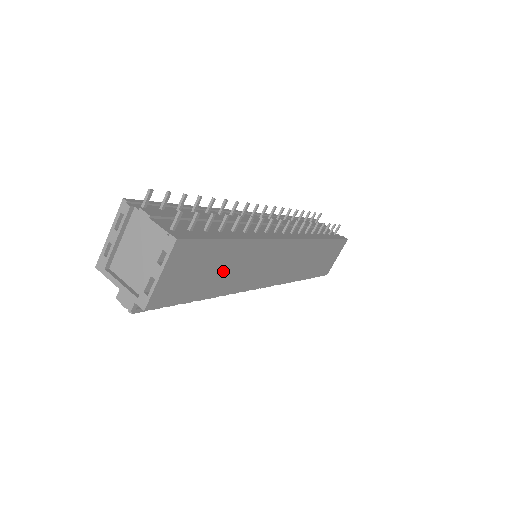
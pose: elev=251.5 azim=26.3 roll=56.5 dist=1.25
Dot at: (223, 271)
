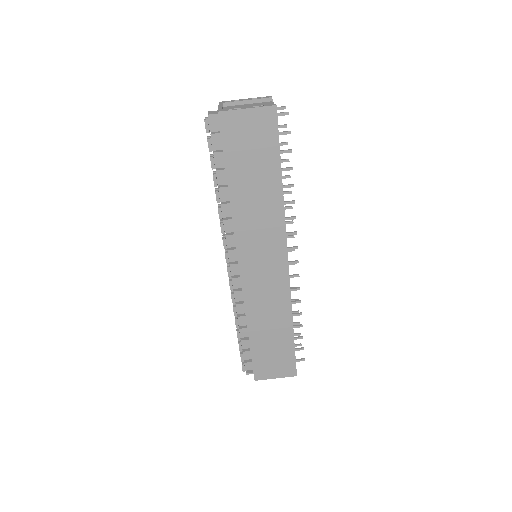
Dot at: (253, 184)
